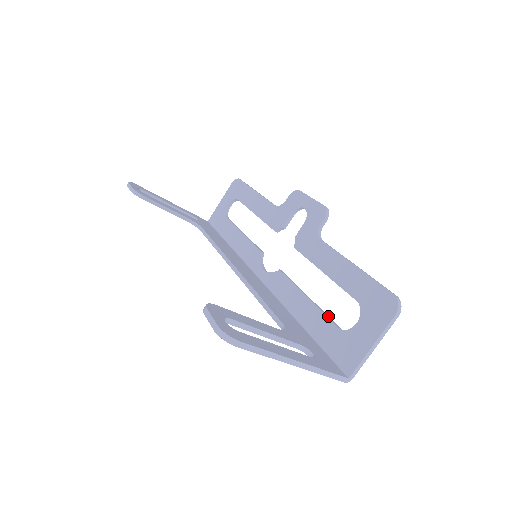
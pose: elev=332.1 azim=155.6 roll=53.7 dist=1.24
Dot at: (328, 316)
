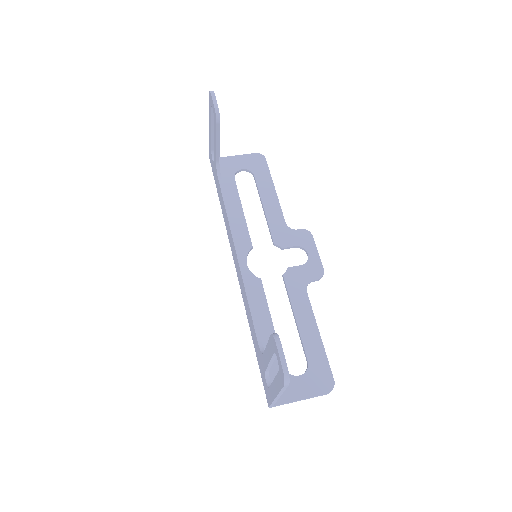
Dot at: occluded
